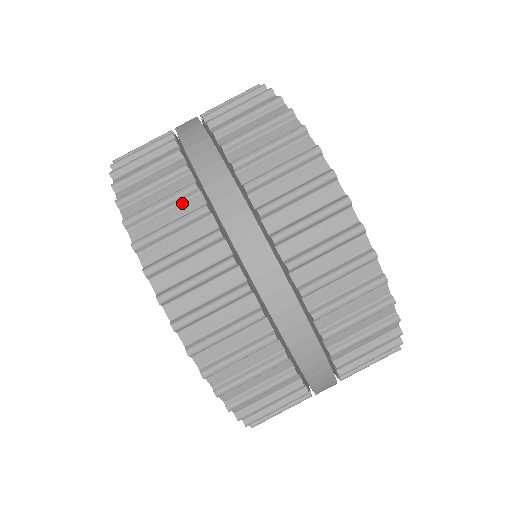
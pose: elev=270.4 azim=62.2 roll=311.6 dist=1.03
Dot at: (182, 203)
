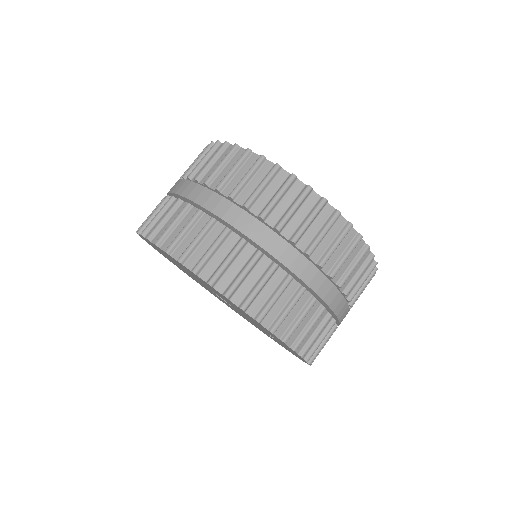
Dot at: (286, 291)
